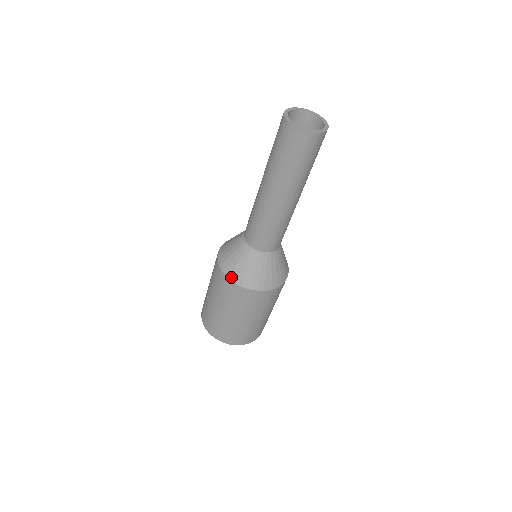
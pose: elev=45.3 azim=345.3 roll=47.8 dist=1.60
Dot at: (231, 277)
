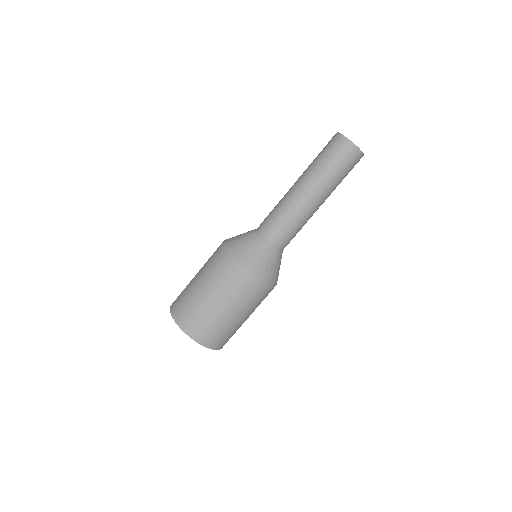
Dot at: (252, 269)
